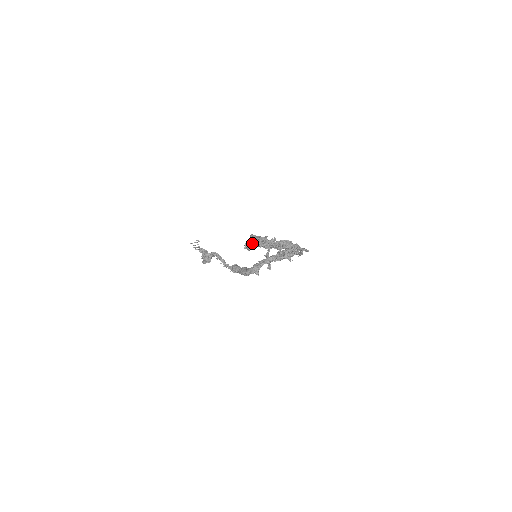
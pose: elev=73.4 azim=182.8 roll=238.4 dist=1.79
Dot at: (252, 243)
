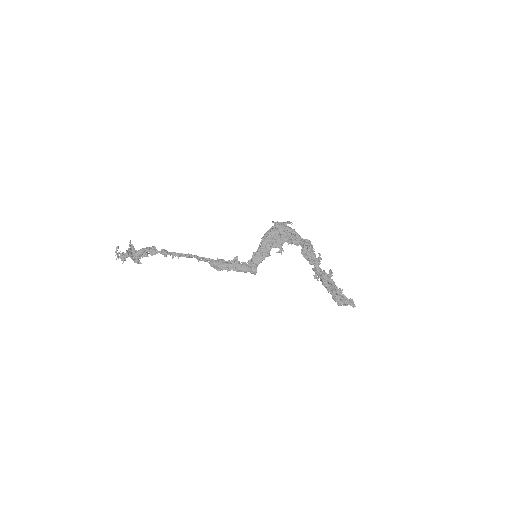
Dot at: (355, 306)
